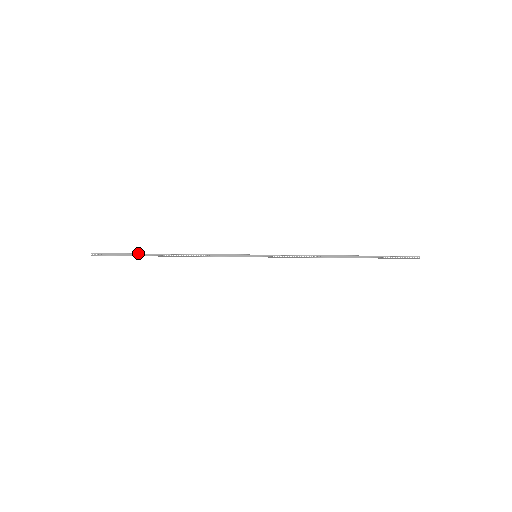
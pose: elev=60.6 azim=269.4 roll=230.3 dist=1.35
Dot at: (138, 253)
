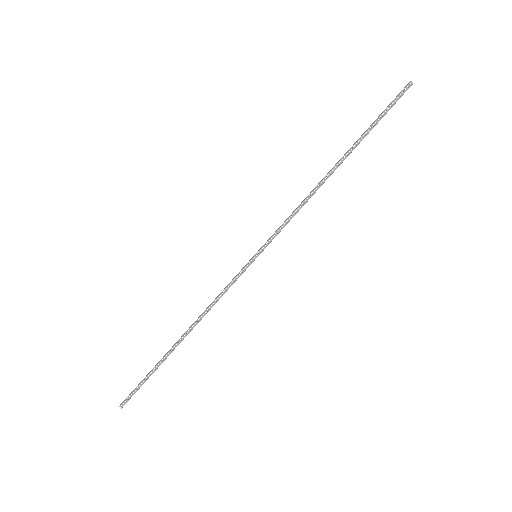
Dot at: (155, 366)
